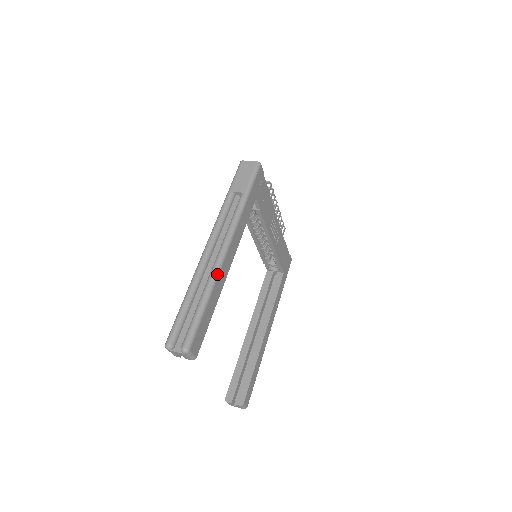
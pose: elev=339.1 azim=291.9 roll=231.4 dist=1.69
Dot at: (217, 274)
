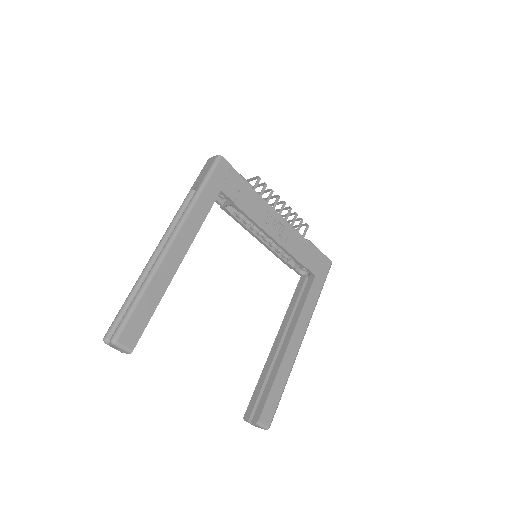
Dot at: (157, 266)
